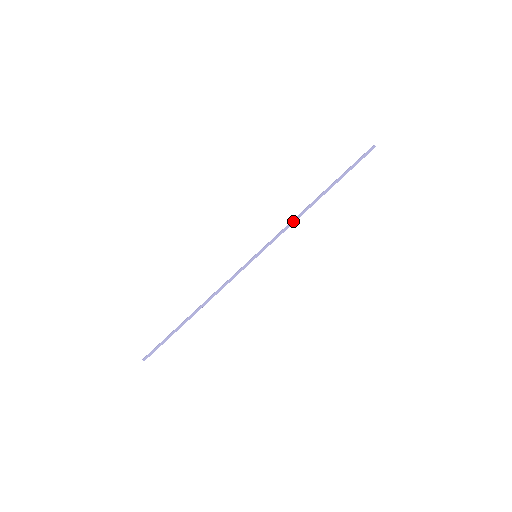
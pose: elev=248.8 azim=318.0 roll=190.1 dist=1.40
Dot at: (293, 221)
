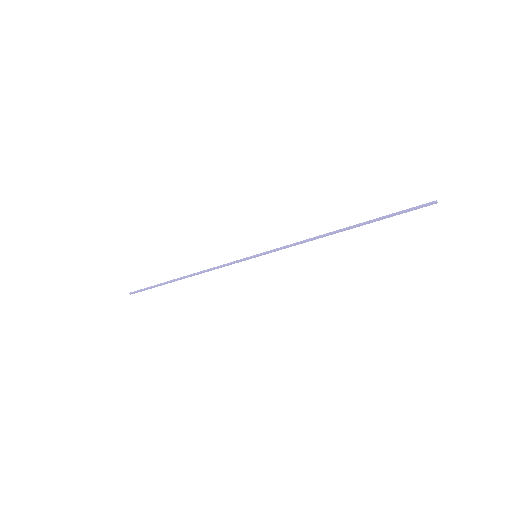
Dot at: (306, 241)
